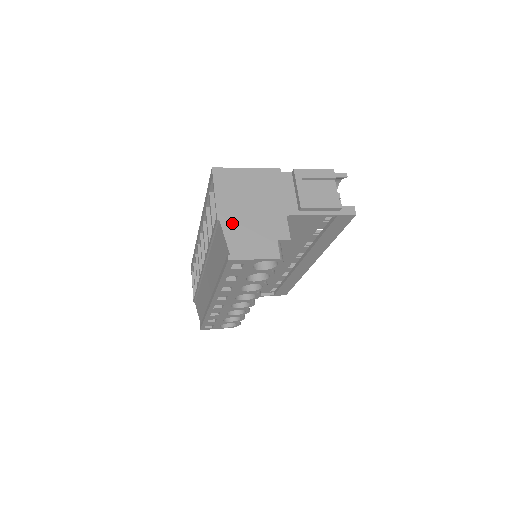
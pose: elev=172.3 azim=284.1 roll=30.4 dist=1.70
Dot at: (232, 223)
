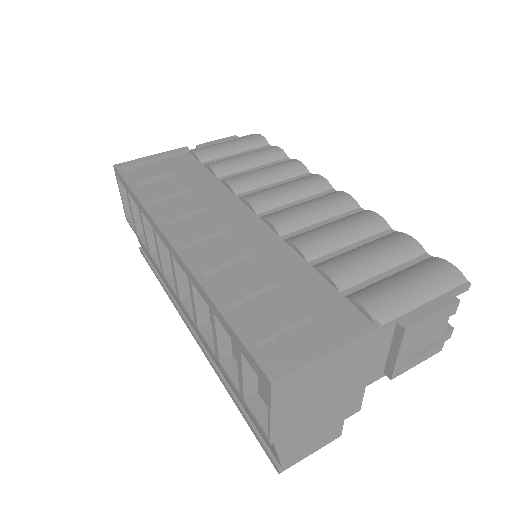
Dot at: (291, 437)
